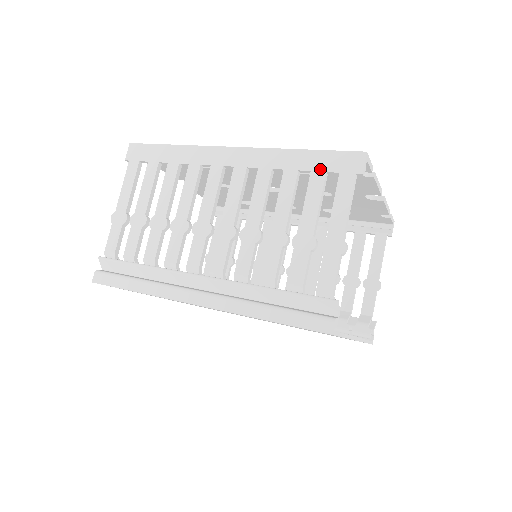
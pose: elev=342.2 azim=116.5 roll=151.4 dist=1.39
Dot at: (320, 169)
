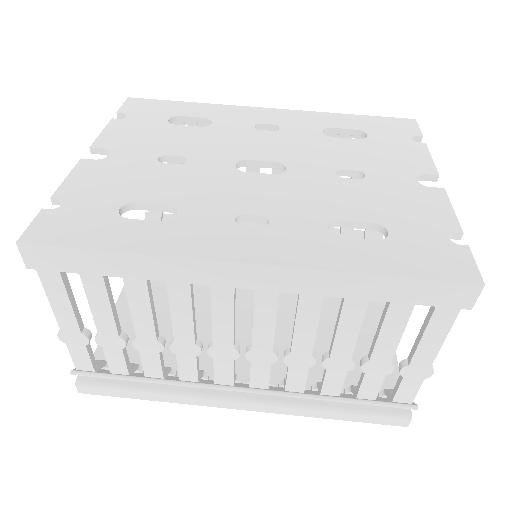
Dot at: (405, 301)
